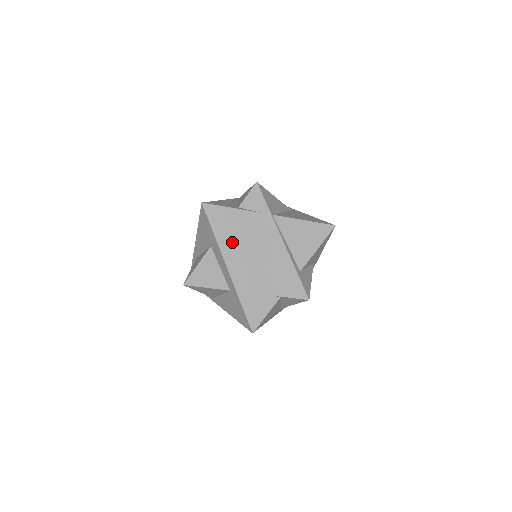
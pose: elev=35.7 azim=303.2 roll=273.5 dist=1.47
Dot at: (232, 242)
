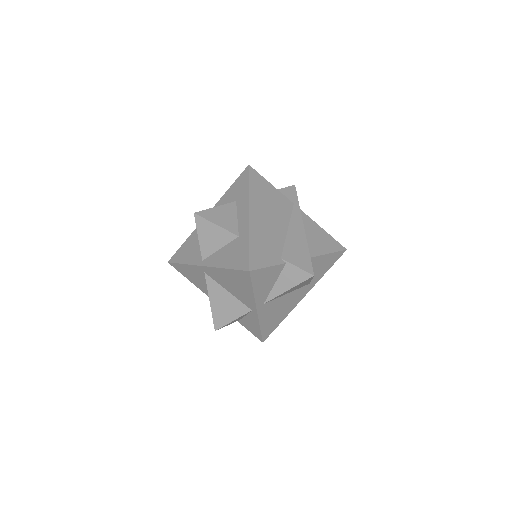
Dot at: (261, 201)
